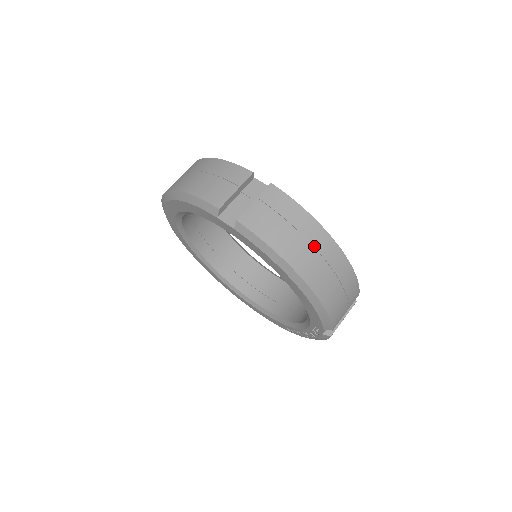
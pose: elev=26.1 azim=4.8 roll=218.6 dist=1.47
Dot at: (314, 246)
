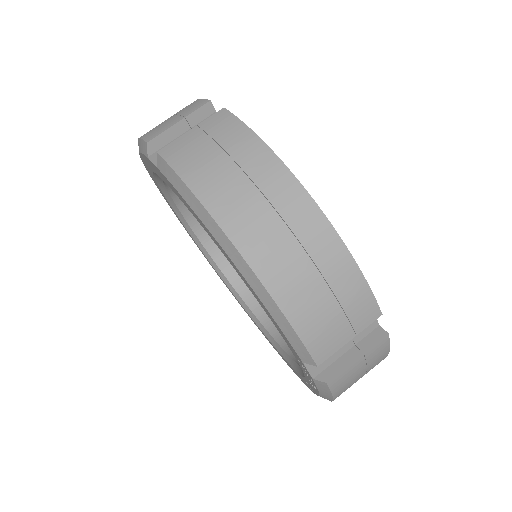
Dot at: (264, 193)
